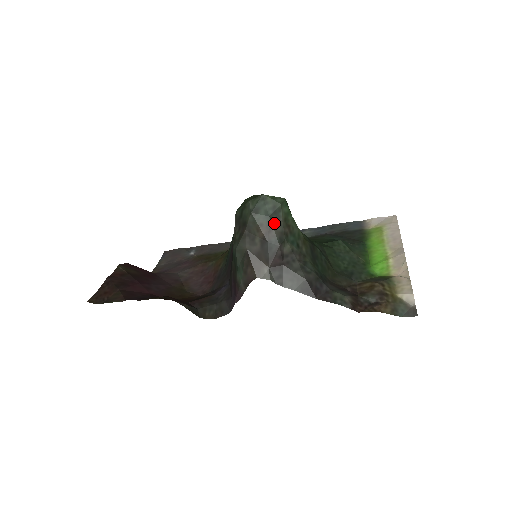
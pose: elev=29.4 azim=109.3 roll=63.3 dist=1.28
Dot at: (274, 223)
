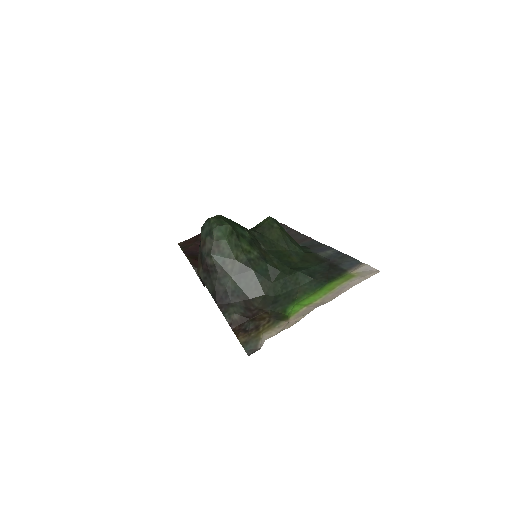
Dot at: (208, 241)
